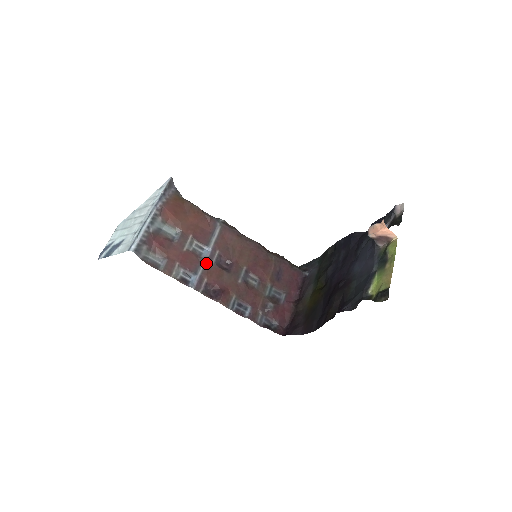
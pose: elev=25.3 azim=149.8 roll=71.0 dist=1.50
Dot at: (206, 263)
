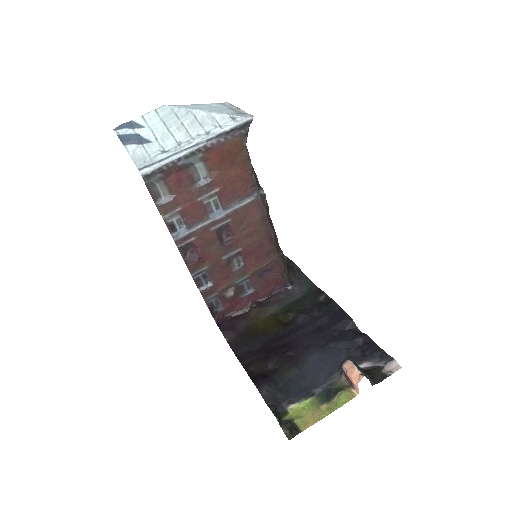
Dot at: (208, 224)
